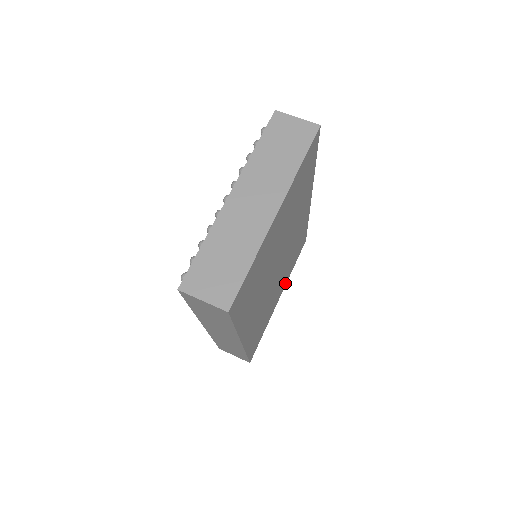
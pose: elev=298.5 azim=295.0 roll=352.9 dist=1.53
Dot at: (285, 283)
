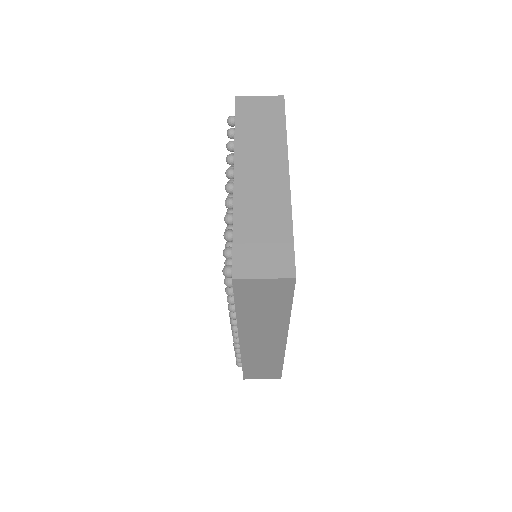
Dot at: occluded
